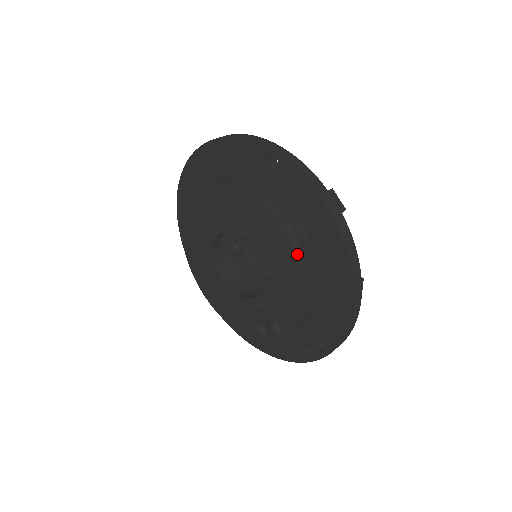
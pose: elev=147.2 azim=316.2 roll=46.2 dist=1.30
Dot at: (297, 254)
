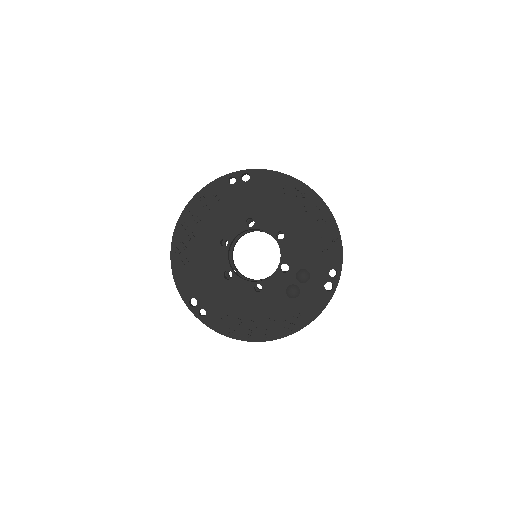
Dot at: (292, 205)
